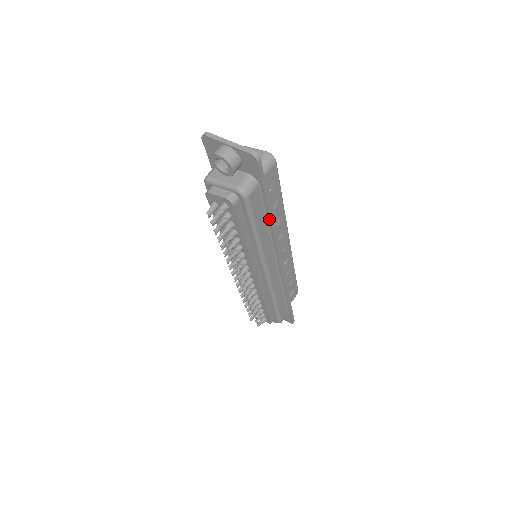
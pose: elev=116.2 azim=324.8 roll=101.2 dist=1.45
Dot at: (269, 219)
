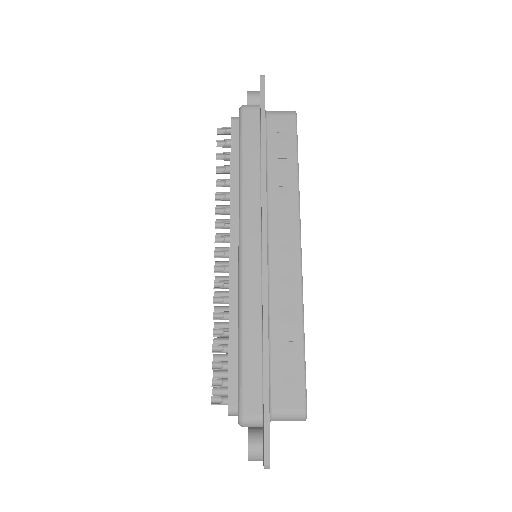
Dot at: (261, 155)
